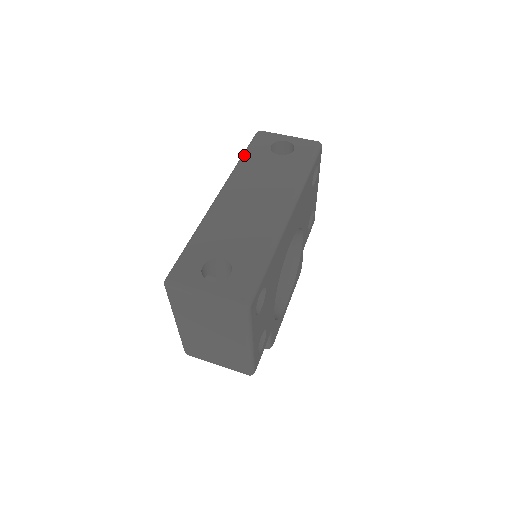
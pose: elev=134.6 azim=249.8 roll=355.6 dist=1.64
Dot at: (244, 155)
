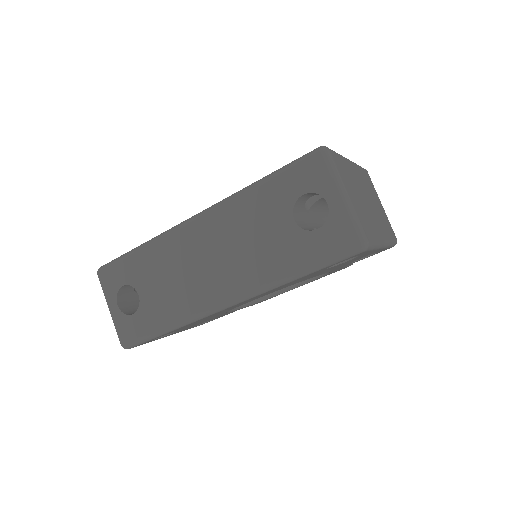
Dot at: (262, 182)
